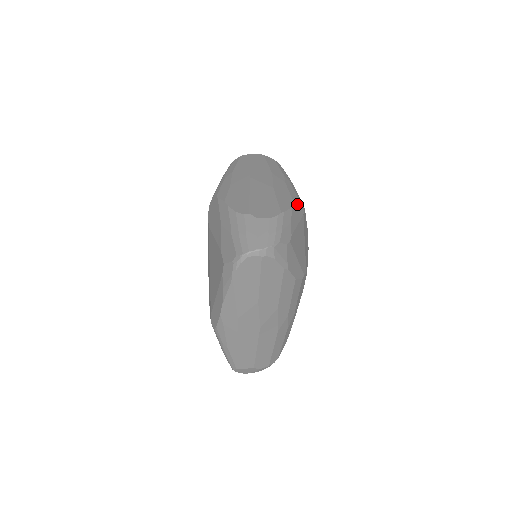
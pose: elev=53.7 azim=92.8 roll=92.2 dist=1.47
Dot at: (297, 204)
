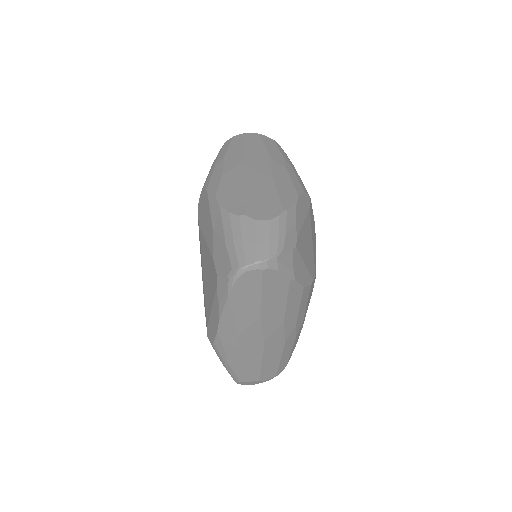
Dot at: (302, 196)
